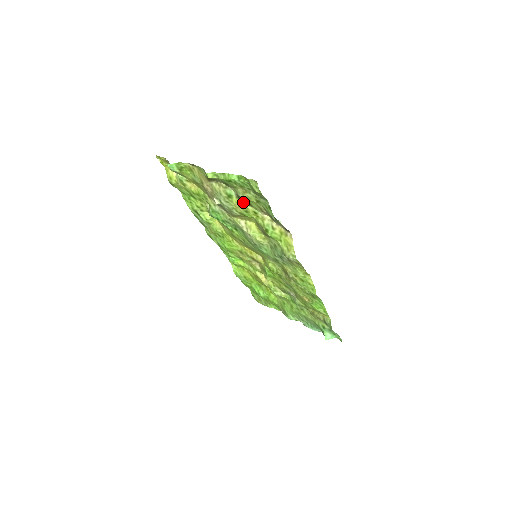
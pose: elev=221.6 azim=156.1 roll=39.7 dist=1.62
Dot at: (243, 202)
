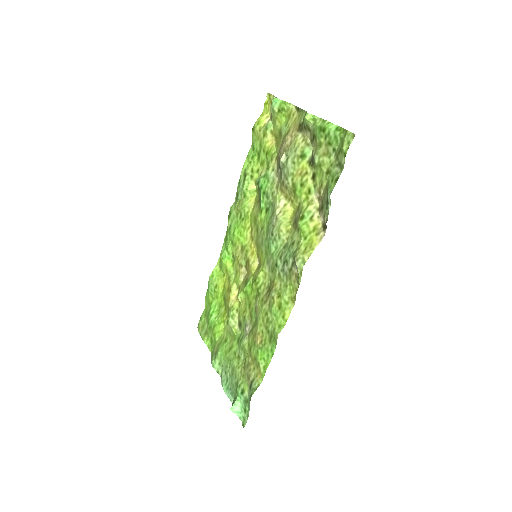
Dot at: (310, 170)
